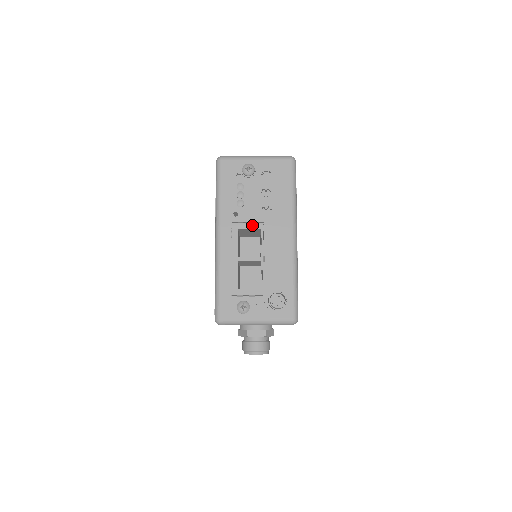
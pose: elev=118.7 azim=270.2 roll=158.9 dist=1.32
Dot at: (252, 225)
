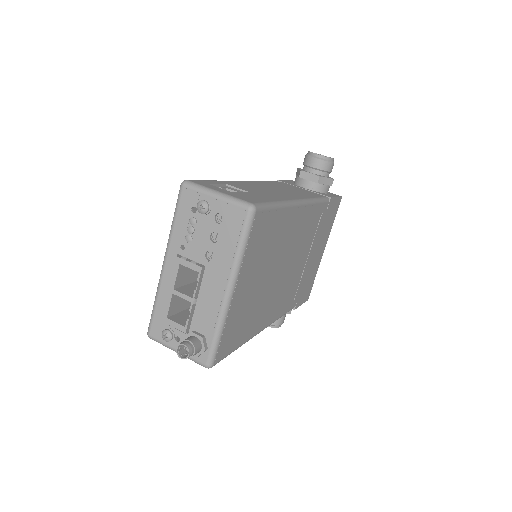
Dot at: (192, 265)
